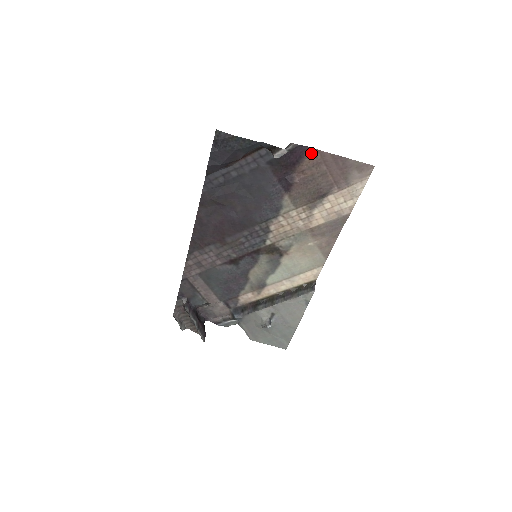
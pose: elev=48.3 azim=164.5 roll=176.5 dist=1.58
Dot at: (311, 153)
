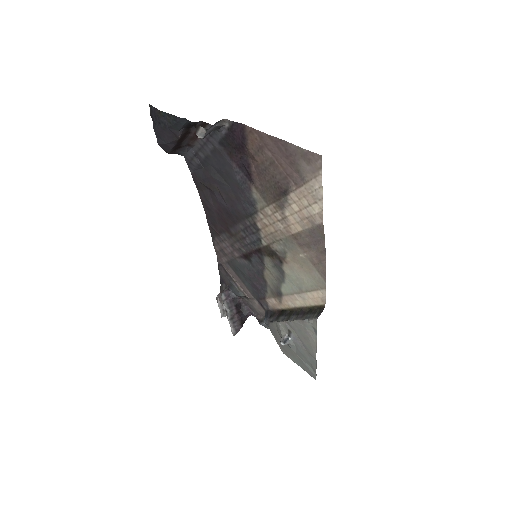
Dot at: (249, 133)
